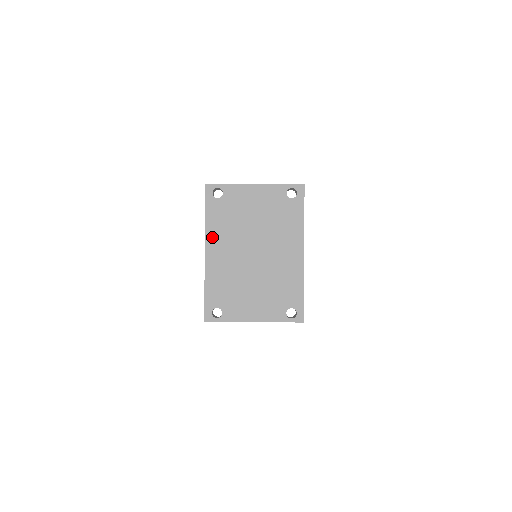
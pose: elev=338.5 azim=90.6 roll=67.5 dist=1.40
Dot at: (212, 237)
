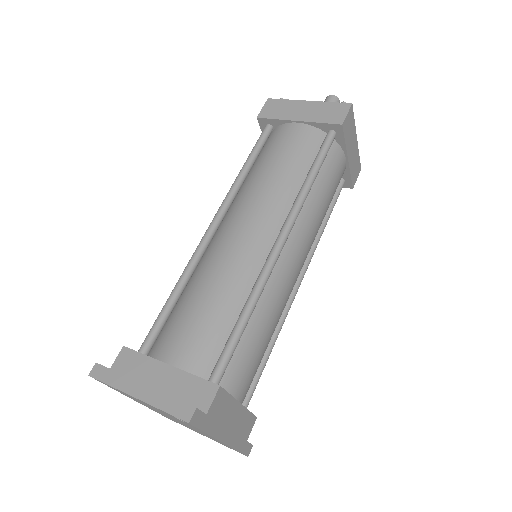
Dot at: (129, 397)
